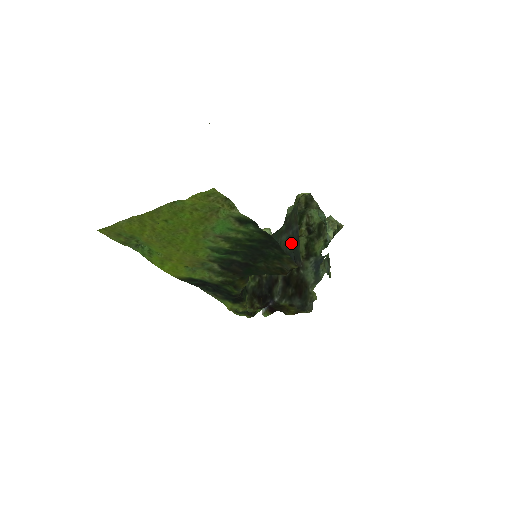
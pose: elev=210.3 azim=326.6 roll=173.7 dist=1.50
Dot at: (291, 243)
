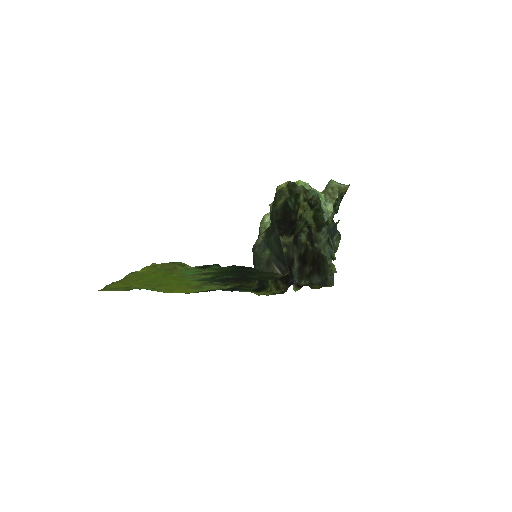
Dot at: (278, 246)
